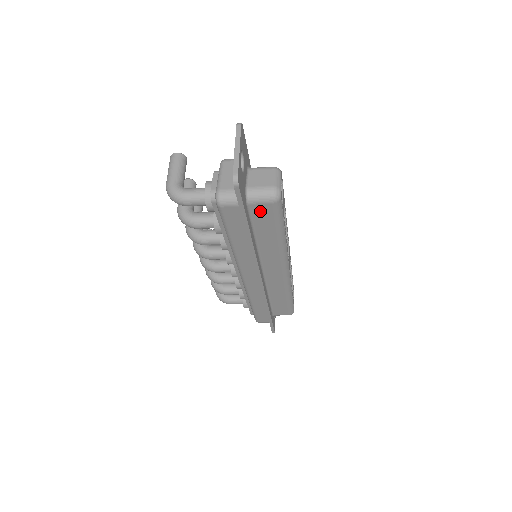
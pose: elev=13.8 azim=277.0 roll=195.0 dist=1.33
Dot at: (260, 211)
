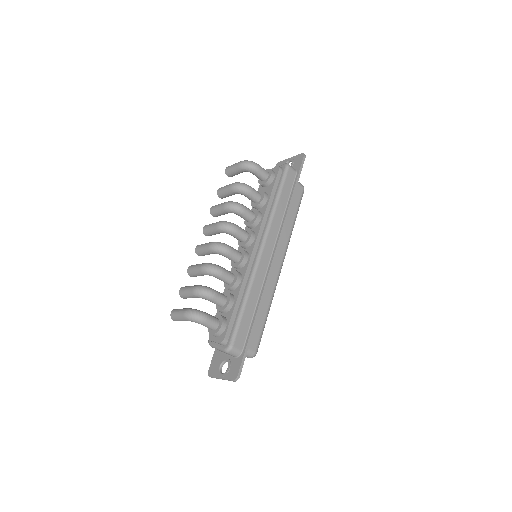
Dot at: (296, 190)
